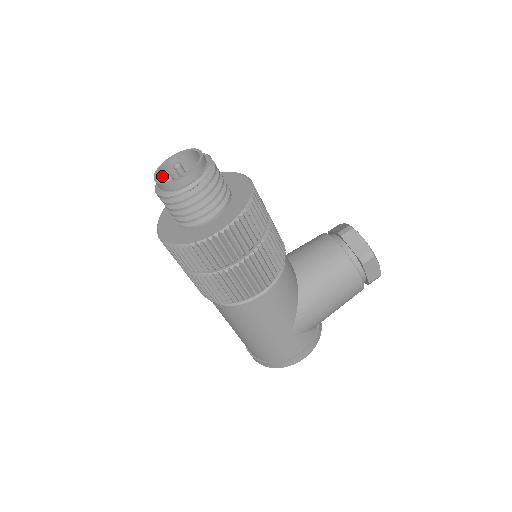
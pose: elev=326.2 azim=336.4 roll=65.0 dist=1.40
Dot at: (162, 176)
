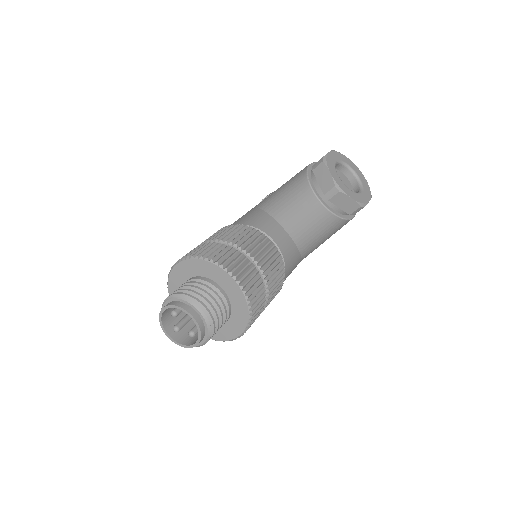
Dot at: (166, 319)
